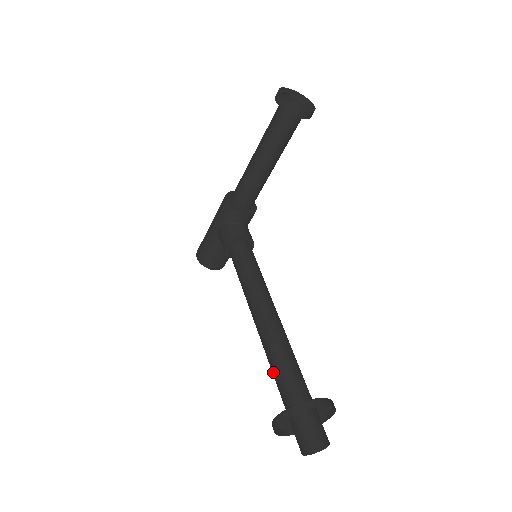
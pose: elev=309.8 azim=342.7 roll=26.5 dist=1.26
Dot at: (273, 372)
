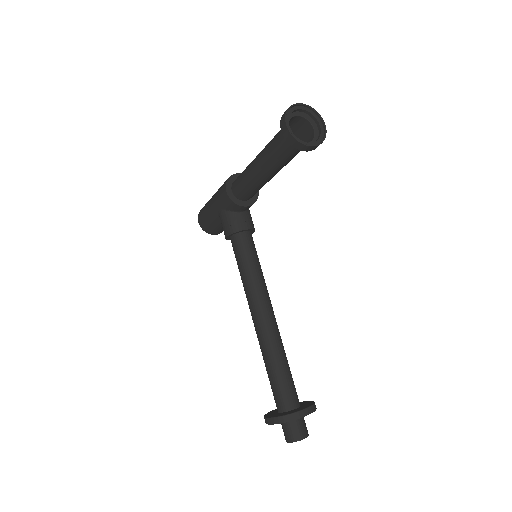
Dot at: (267, 373)
